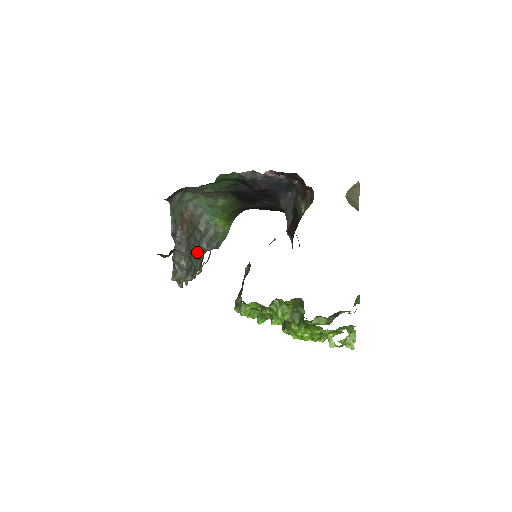
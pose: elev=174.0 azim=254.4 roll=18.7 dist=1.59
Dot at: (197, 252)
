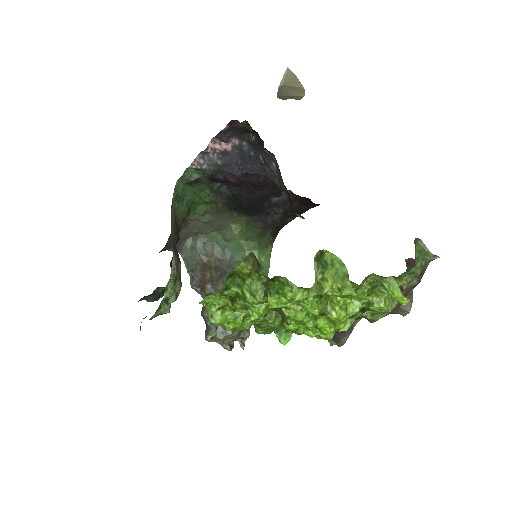
Dot at: occluded
